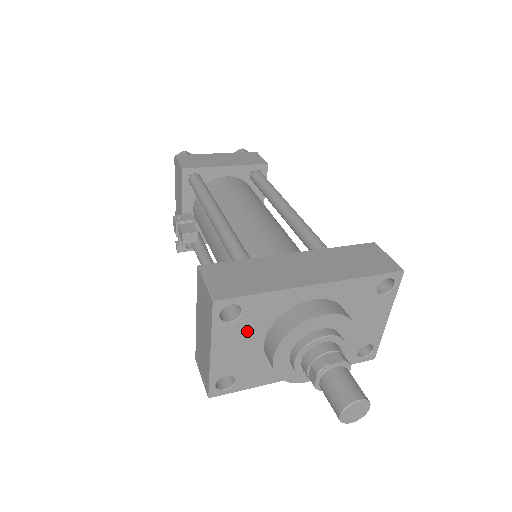
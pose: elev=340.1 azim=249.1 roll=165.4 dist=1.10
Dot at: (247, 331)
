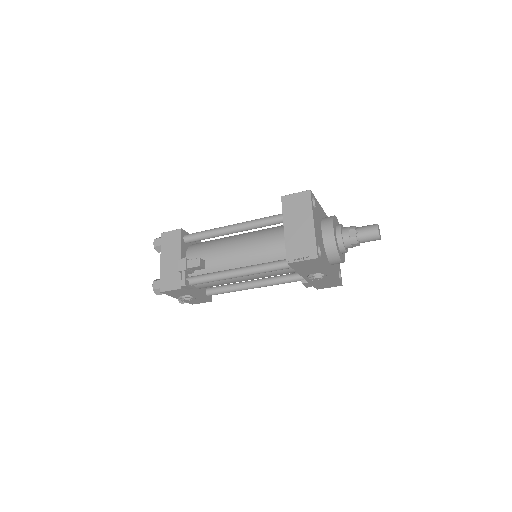
Dot at: (318, 219)
